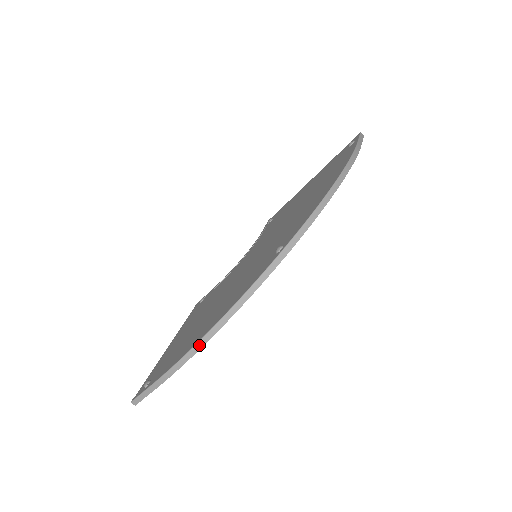
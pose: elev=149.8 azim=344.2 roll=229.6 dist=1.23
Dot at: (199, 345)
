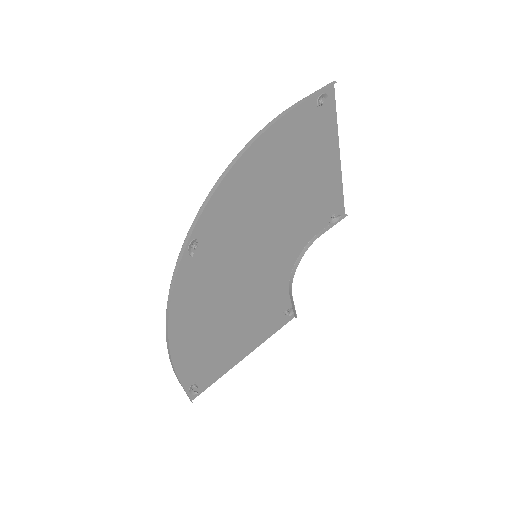
Dot at: (167, 343)
